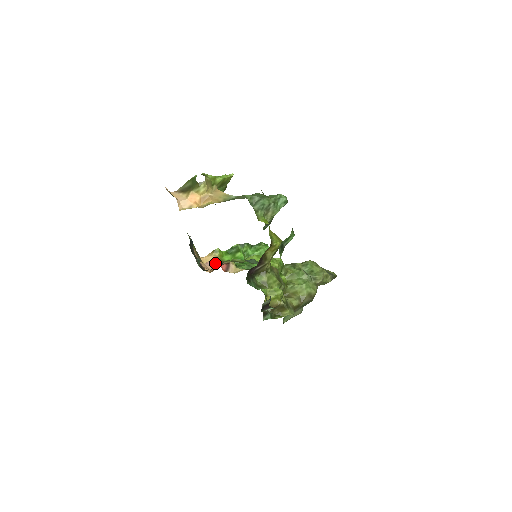
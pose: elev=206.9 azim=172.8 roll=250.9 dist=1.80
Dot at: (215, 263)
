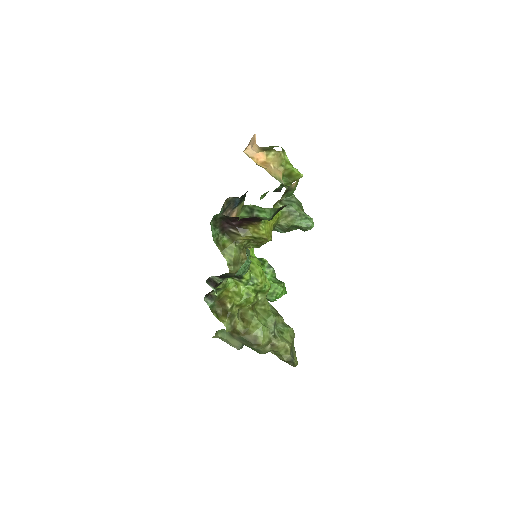
Dot at: occluded
